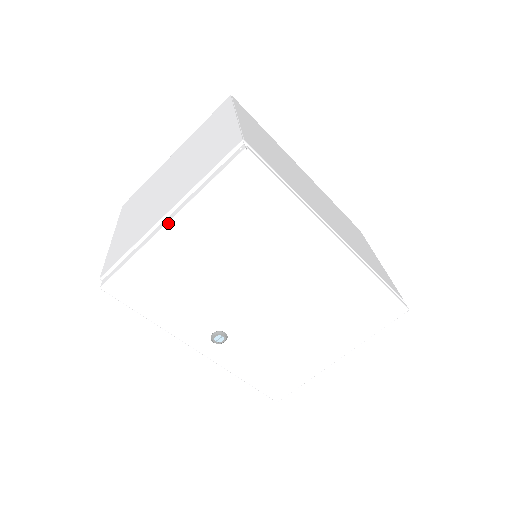
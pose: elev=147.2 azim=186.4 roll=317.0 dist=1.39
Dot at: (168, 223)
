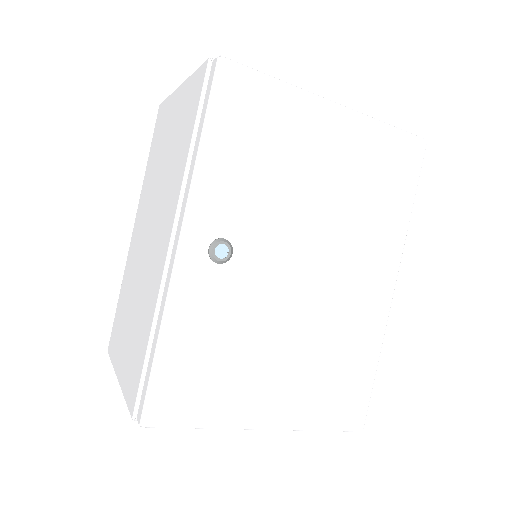
Dot at: (337, 103)
